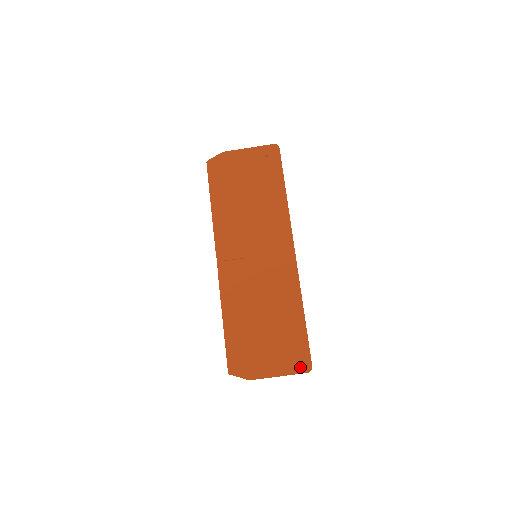
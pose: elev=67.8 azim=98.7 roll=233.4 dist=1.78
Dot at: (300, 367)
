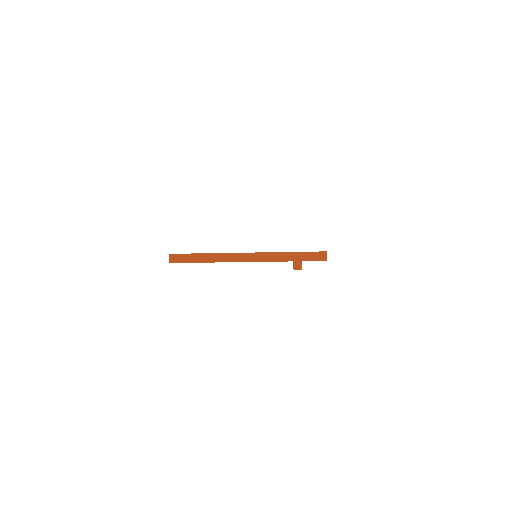
Dot at: occluded
